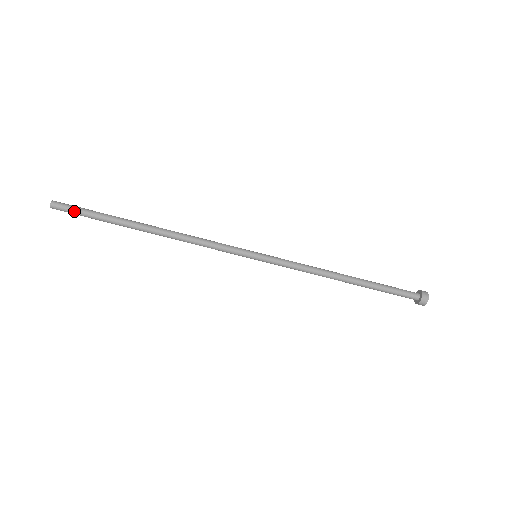
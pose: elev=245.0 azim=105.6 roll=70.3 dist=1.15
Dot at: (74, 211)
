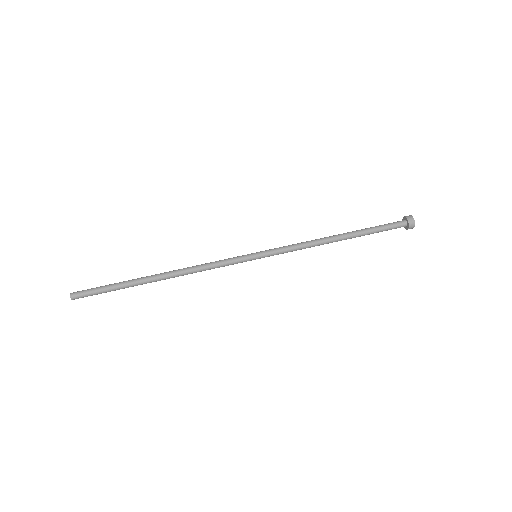
Dot at: (92, 291)
